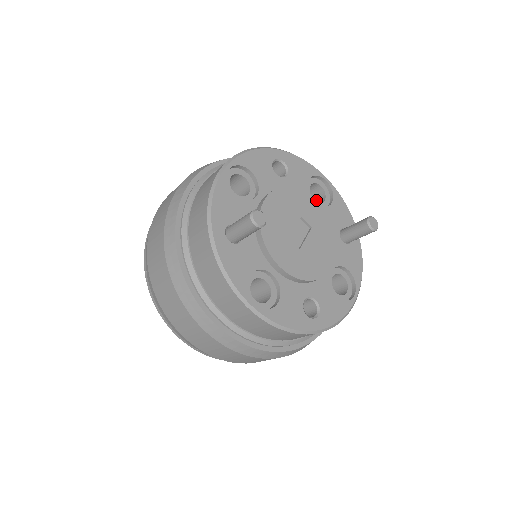
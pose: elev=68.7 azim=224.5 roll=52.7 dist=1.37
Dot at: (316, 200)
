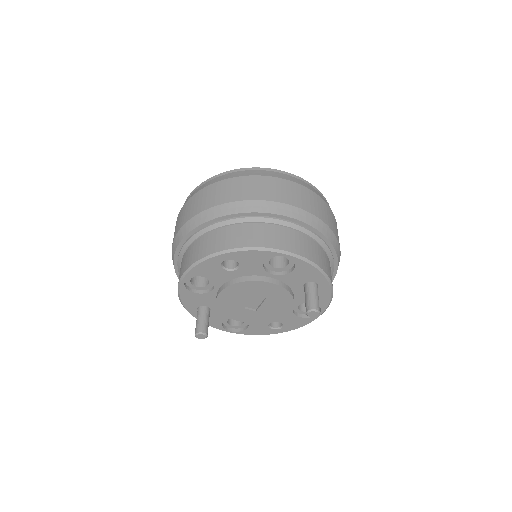
Dot at: (268, 282)
